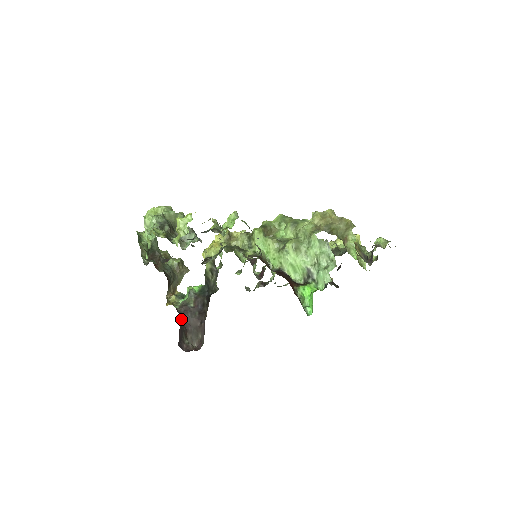
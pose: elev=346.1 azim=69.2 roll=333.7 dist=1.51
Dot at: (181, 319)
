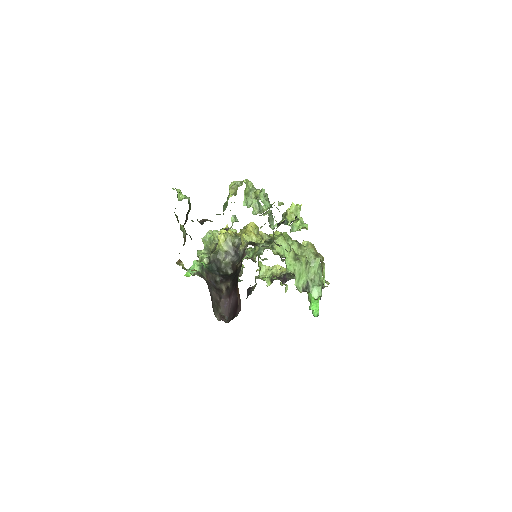
Dot at: occluded
